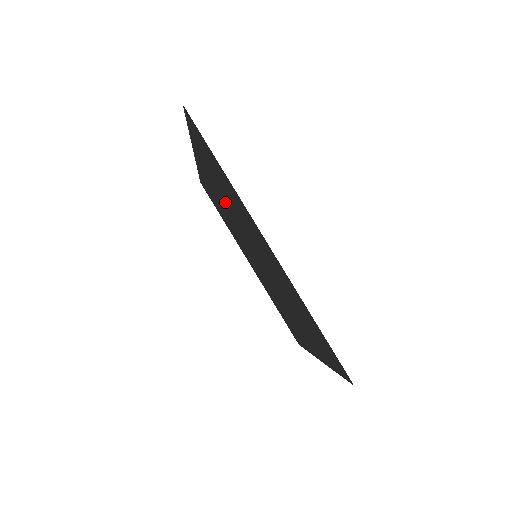
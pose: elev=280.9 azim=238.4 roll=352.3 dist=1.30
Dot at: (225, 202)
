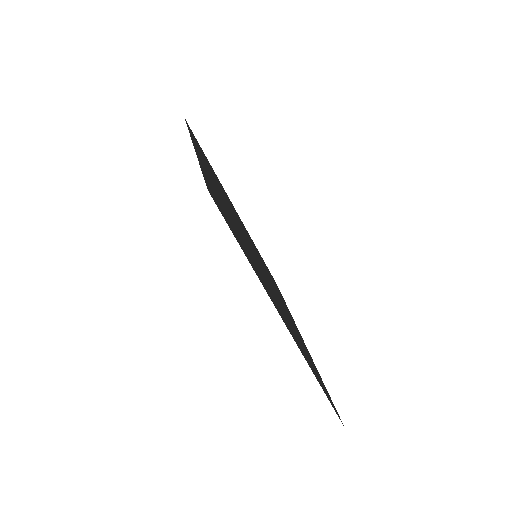
Dot at: occluded
